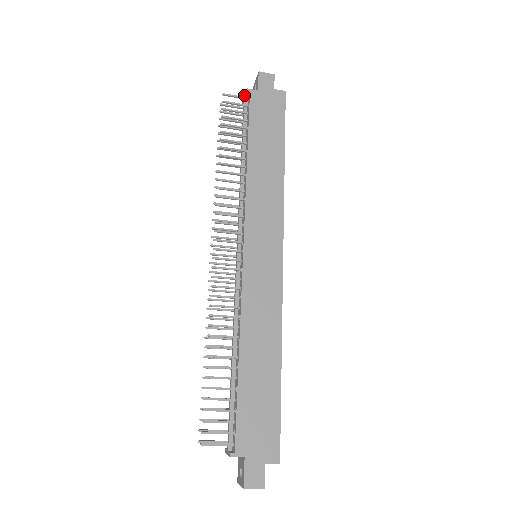
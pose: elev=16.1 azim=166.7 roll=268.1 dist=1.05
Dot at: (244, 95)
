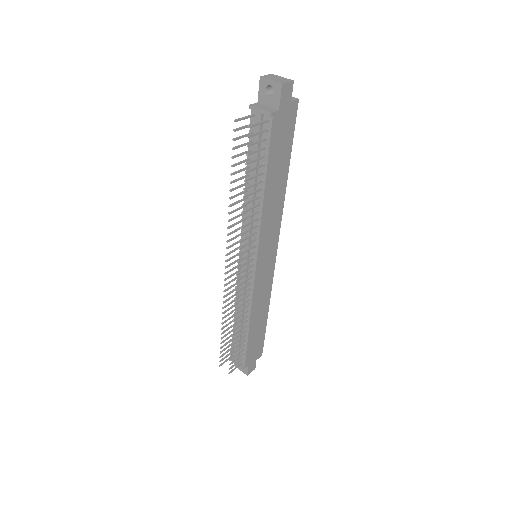
Dot at: (261, 109)
